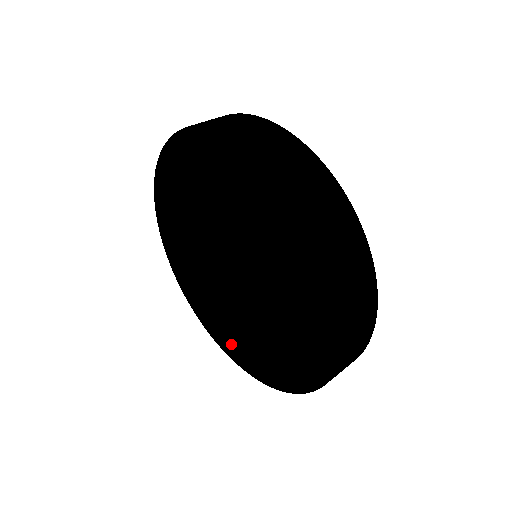
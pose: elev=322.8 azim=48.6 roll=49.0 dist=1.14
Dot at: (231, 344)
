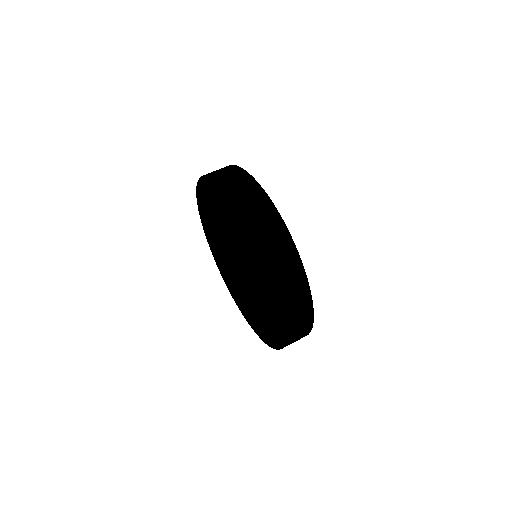
Dot at: (240, 297)
